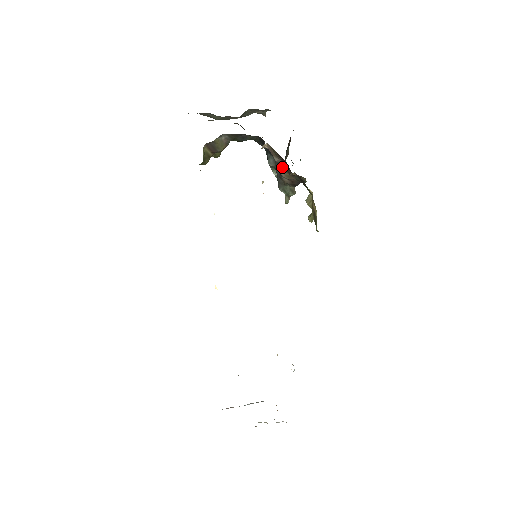
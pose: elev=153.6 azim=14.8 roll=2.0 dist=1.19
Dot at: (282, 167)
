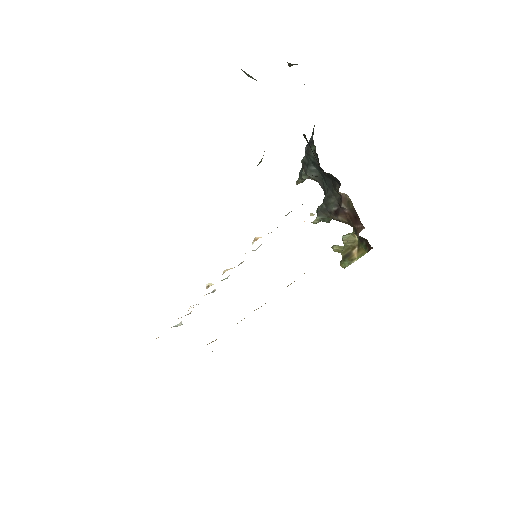
Dot at: (344, 213)
